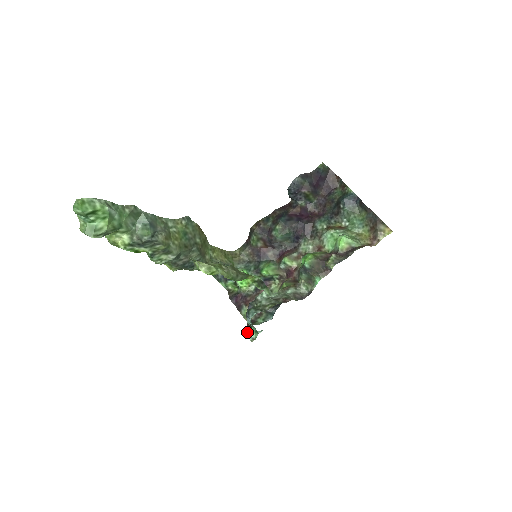
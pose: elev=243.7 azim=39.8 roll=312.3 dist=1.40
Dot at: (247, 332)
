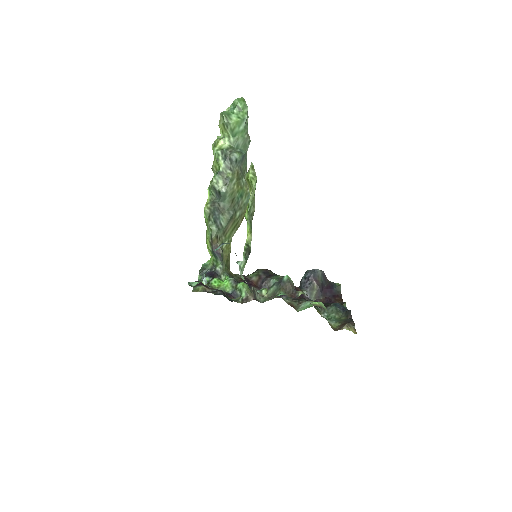
Dot at: (191, 282)
